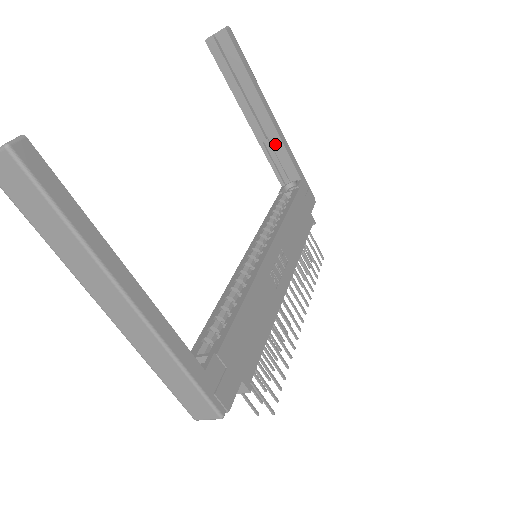
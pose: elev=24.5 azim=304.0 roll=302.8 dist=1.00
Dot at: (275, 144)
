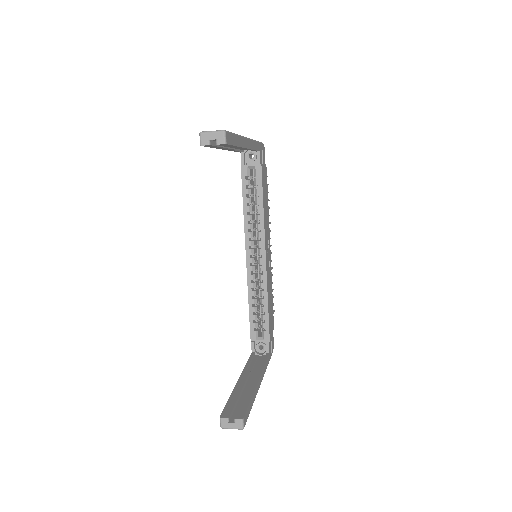
Dot at: occluded
